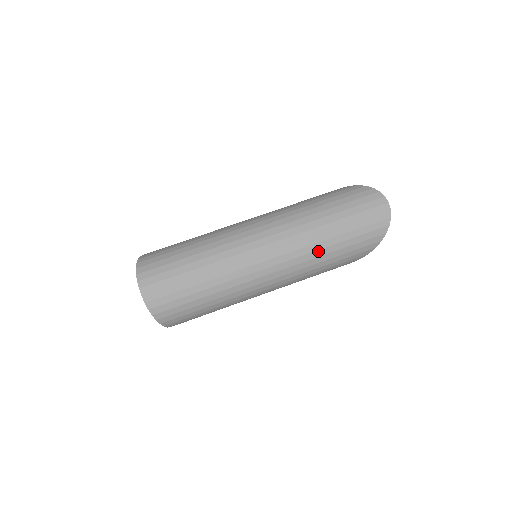
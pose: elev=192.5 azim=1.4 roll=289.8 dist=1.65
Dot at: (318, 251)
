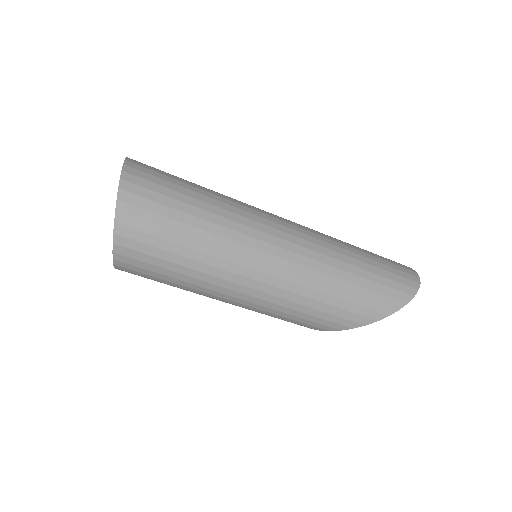
Dot at: (341, 262)
